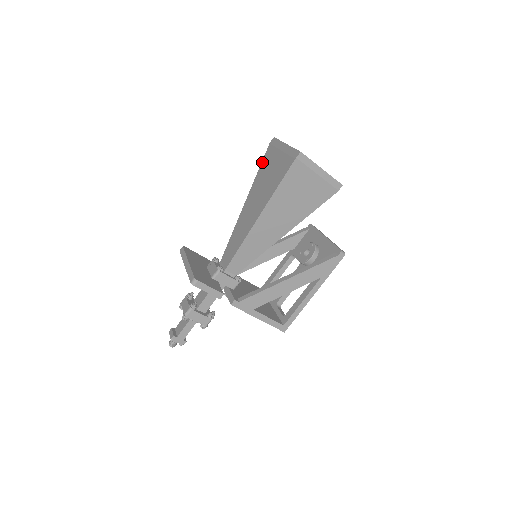
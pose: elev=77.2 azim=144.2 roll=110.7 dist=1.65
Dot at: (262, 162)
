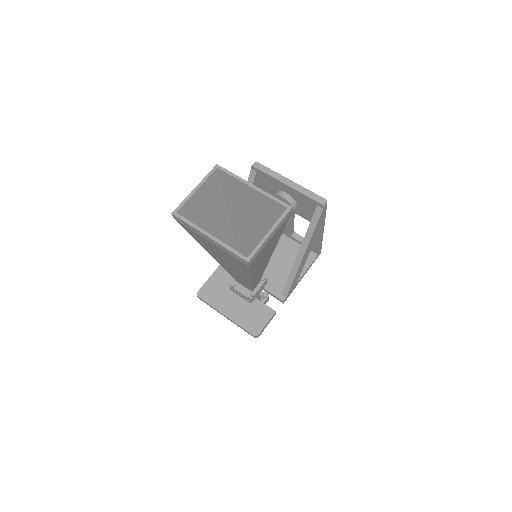
Dot at: (188, 232)
